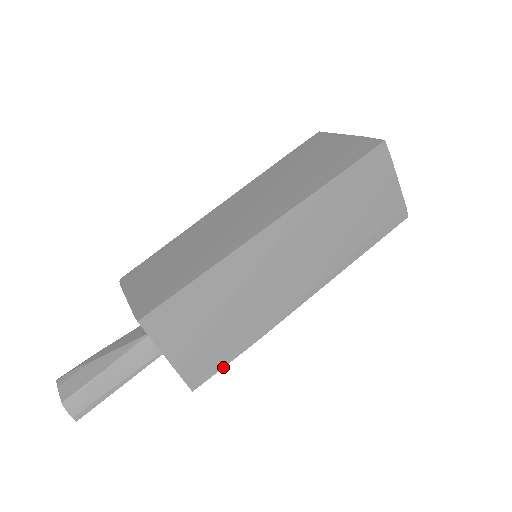
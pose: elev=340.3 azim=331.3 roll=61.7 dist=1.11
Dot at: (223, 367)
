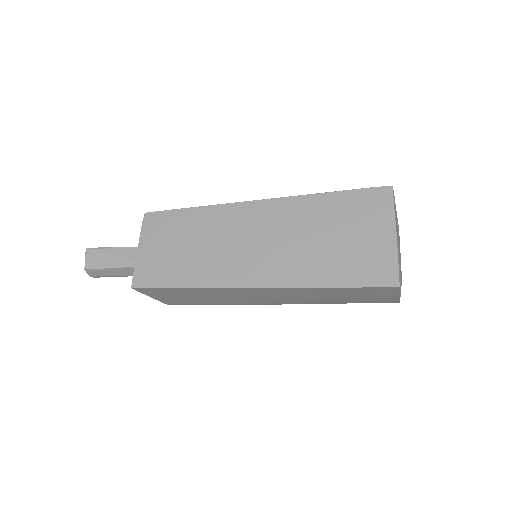
Dot at: occluded
